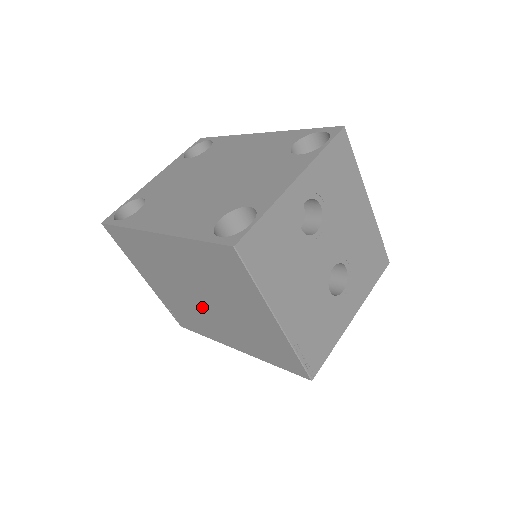
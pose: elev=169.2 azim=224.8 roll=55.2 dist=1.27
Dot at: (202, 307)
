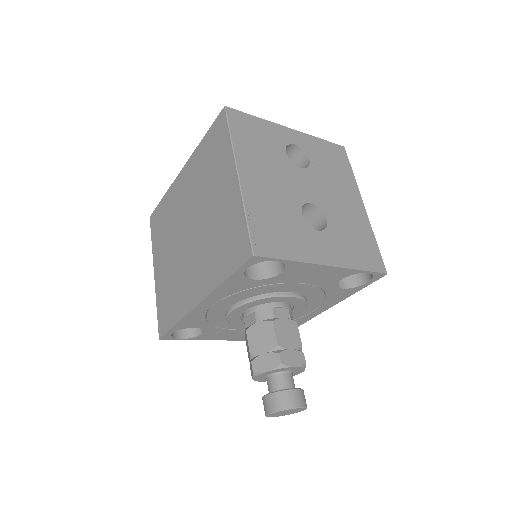
Dot at: (187, 251)
